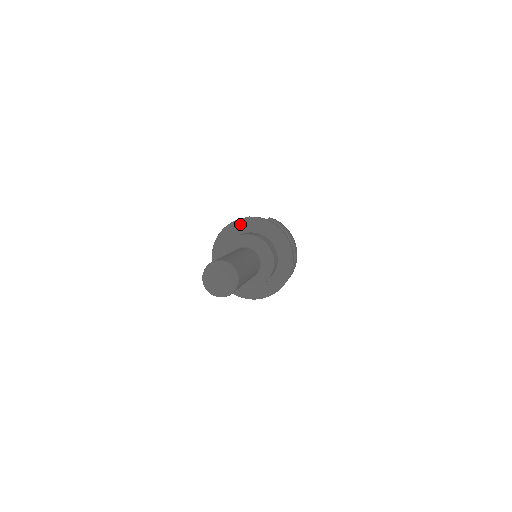
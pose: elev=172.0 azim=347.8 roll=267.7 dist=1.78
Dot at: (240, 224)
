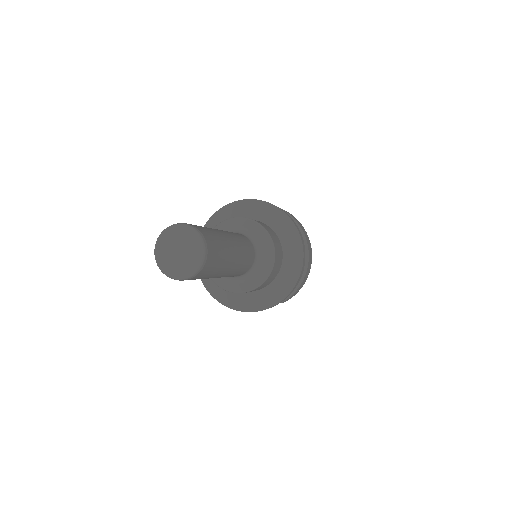
Dot at: (221, 216)
